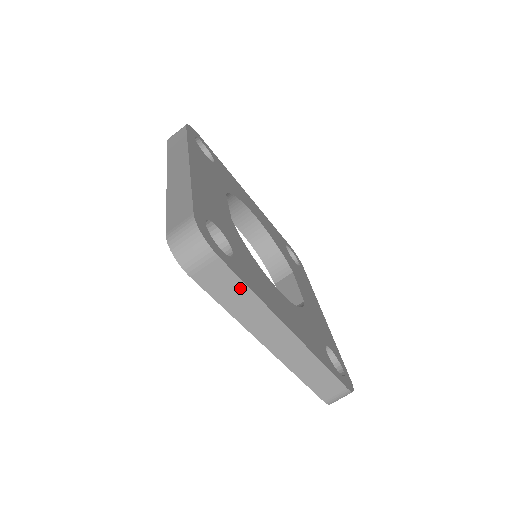
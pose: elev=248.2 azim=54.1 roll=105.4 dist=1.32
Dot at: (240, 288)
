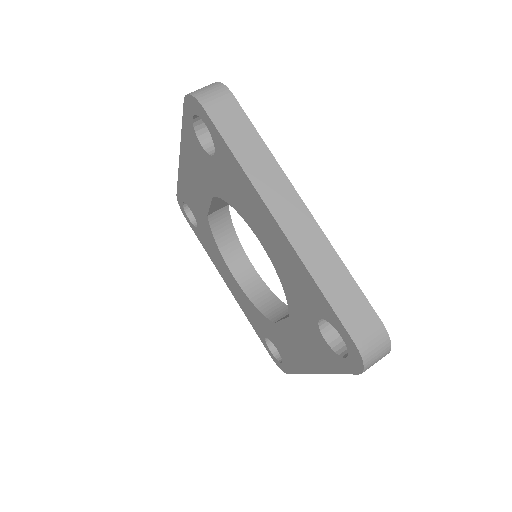
Dot at: (251, 133)
